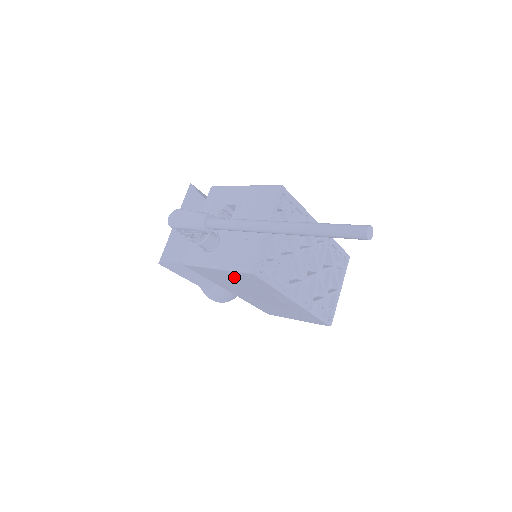
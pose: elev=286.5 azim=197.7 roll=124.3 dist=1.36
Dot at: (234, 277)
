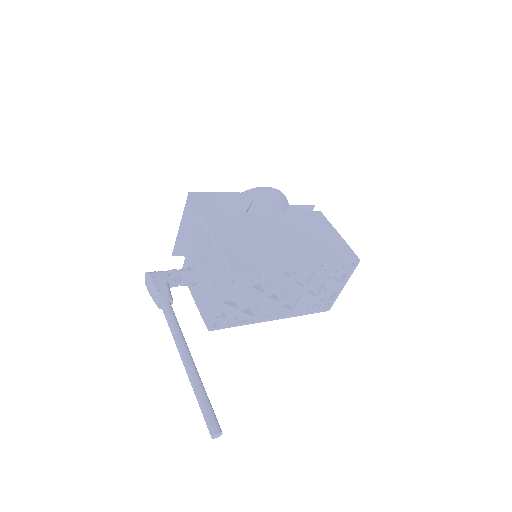
Dot at: occluded
